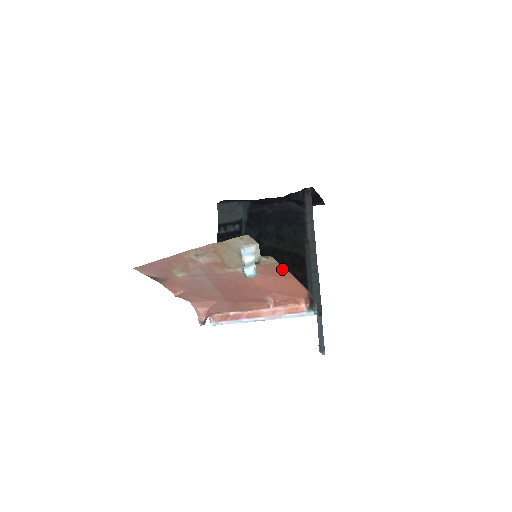
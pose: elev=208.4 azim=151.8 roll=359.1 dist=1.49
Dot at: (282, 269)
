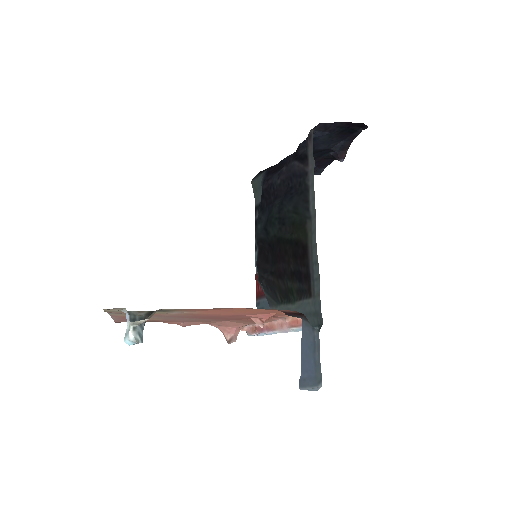
Dot at: (201, 309)
